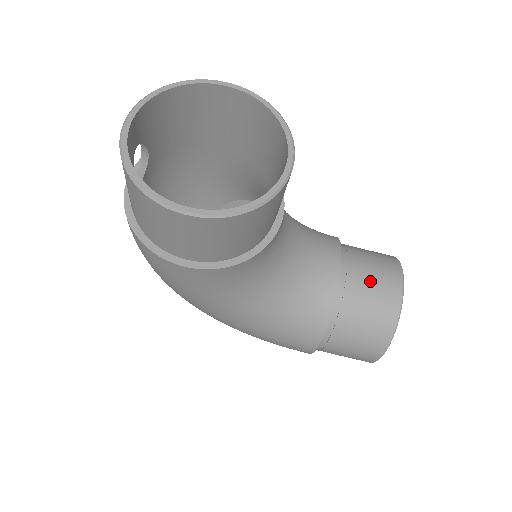
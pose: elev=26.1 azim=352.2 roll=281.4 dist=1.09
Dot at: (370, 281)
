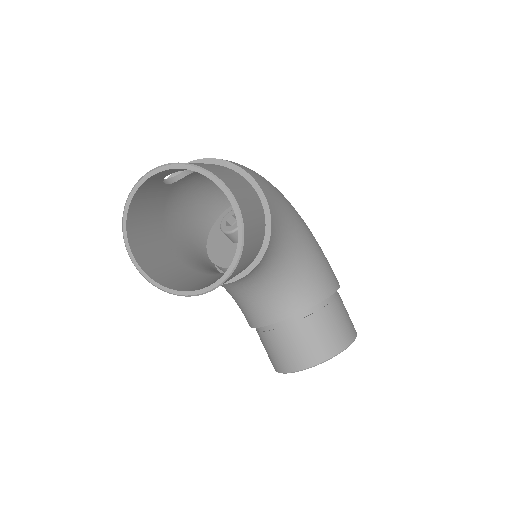
Dot at: (294, 343)
